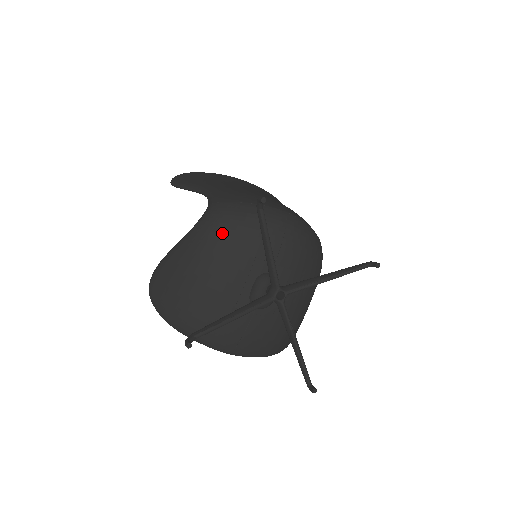
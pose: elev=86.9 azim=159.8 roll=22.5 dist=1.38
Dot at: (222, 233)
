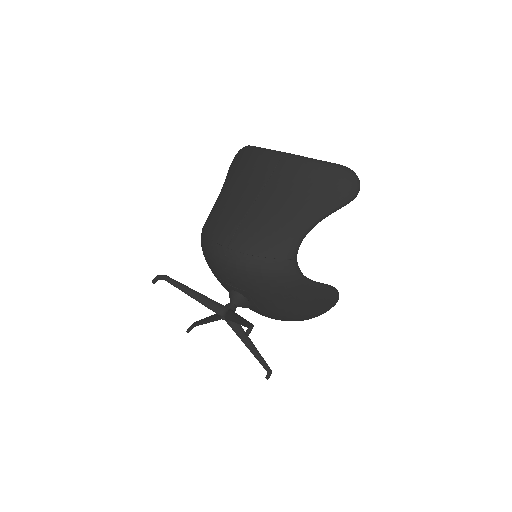
Dot at: occluded
